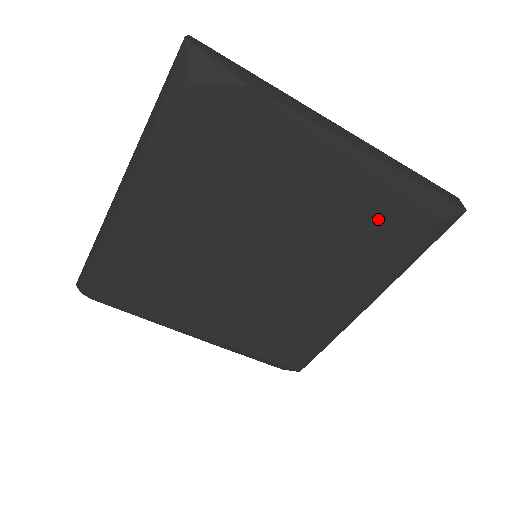
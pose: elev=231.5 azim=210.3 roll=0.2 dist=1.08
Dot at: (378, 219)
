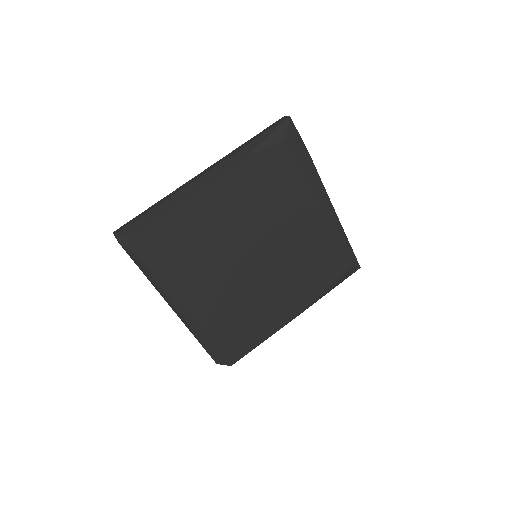
Dot at: (327, 255)
